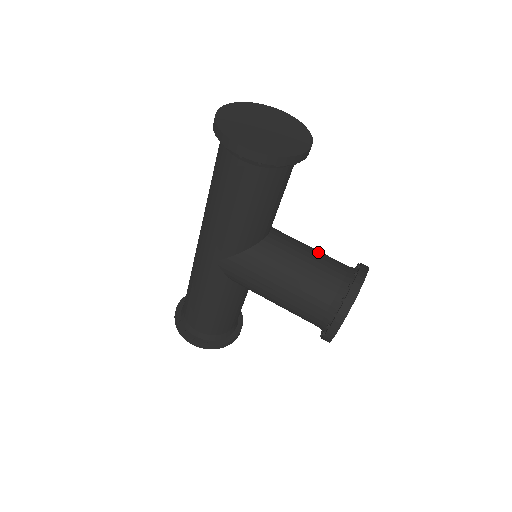
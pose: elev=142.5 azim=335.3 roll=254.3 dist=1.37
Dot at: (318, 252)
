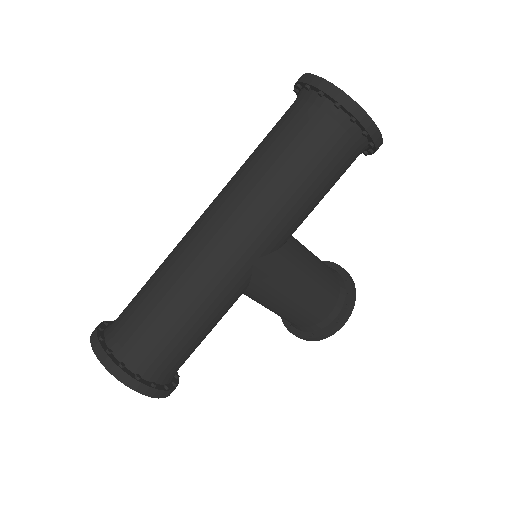
Dot at: occluded
